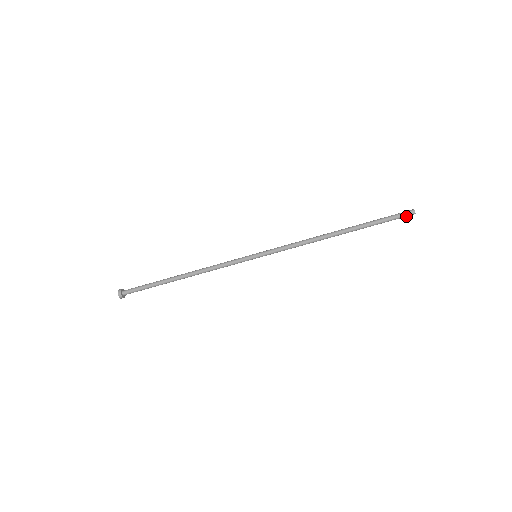
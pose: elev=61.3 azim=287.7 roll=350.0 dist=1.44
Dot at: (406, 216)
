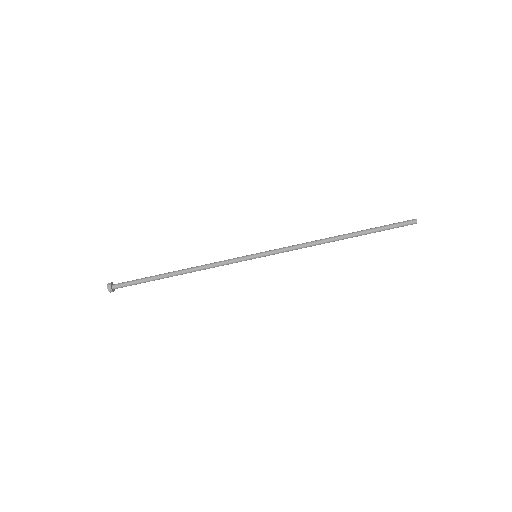
Dot at: occluded
